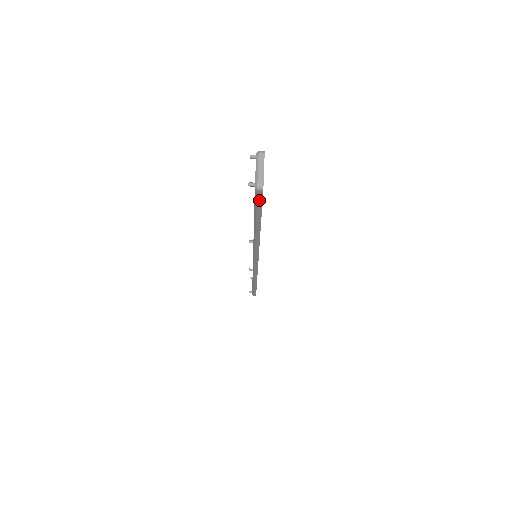
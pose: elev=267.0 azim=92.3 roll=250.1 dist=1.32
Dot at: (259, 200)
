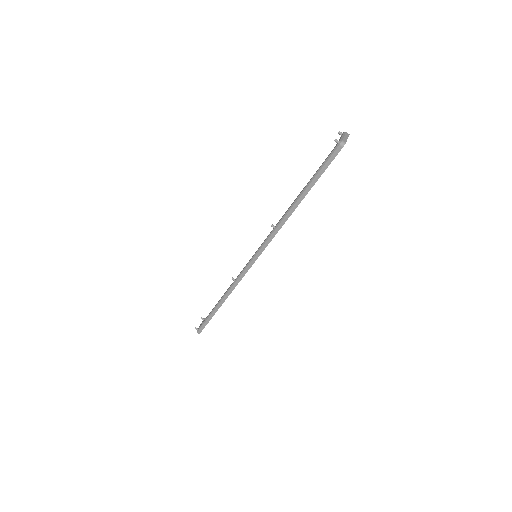
Dot at: (331, 158)
